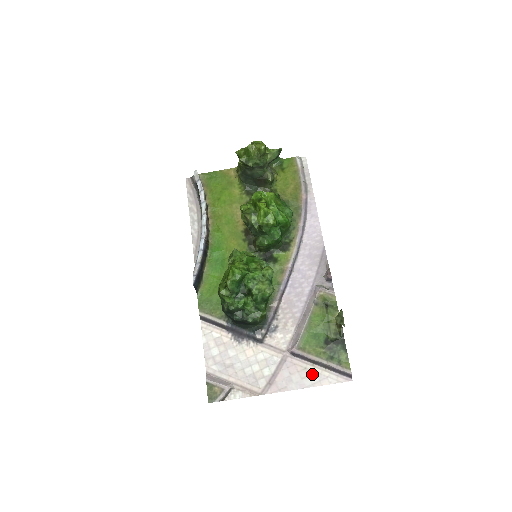
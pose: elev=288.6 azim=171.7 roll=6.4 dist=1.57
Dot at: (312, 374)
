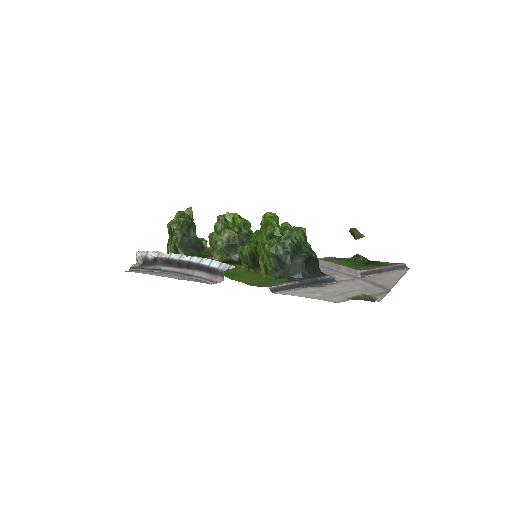
Dot at: (390, 275)
